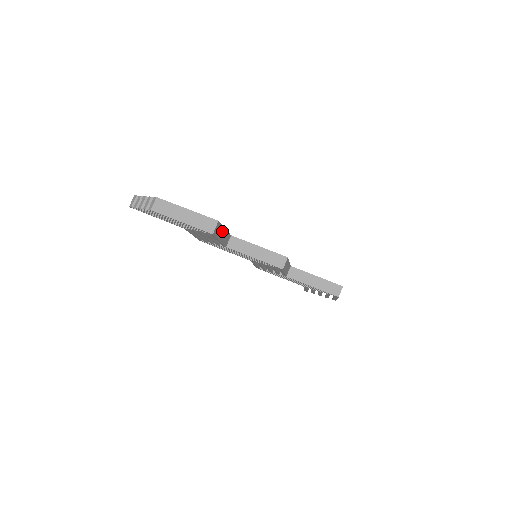
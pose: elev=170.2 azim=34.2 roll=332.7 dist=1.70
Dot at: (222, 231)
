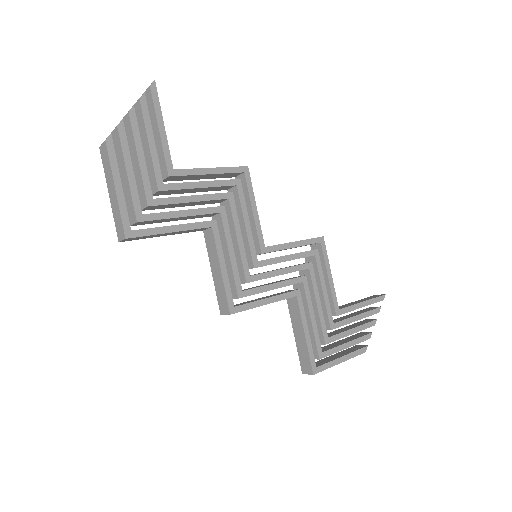
Dot at: (161, 234)
